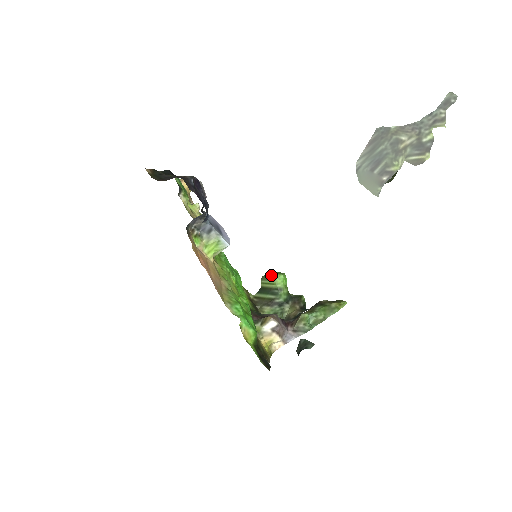
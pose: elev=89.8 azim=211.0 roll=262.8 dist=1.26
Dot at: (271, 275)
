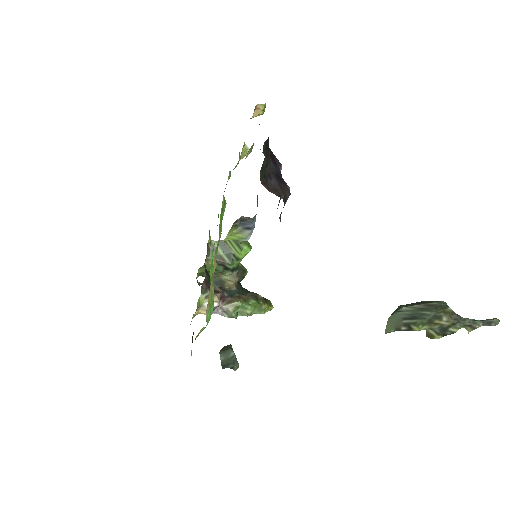
Dot at: (242, 243)
